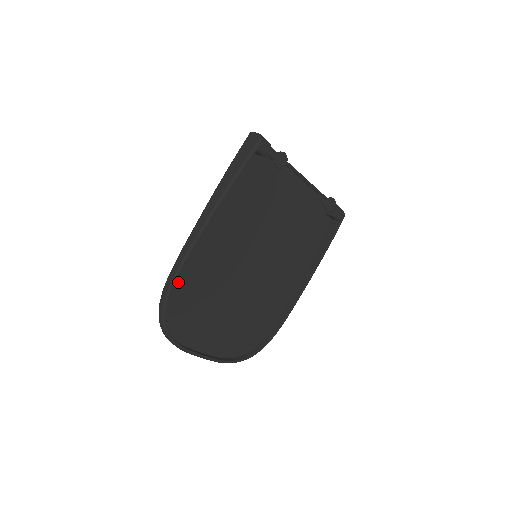
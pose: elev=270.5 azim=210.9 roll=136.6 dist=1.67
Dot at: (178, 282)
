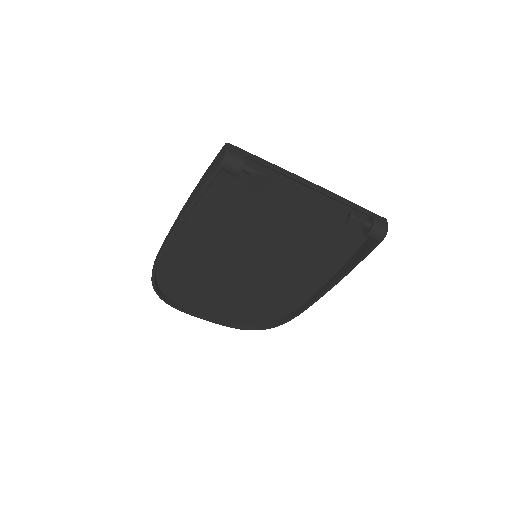
Dot at: (165, 266)
